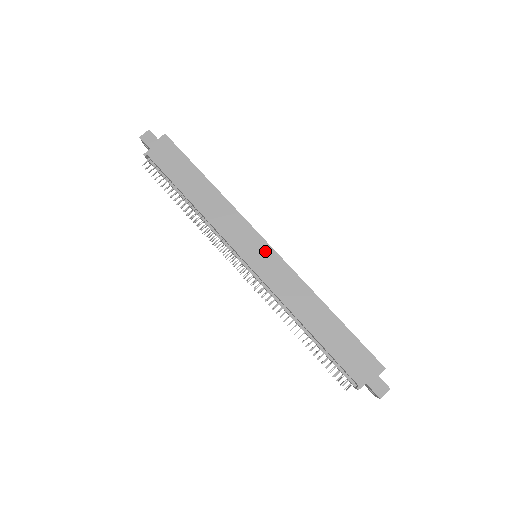
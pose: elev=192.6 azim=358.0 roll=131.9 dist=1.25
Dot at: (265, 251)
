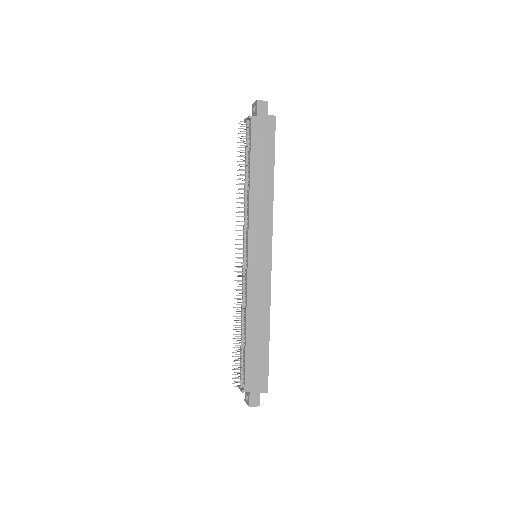
Dot at: (266, 260)
